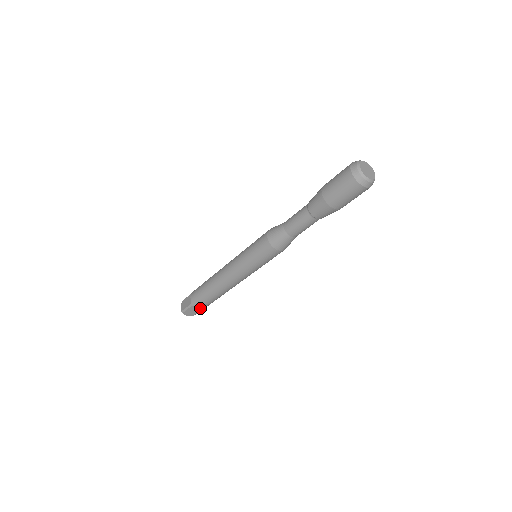
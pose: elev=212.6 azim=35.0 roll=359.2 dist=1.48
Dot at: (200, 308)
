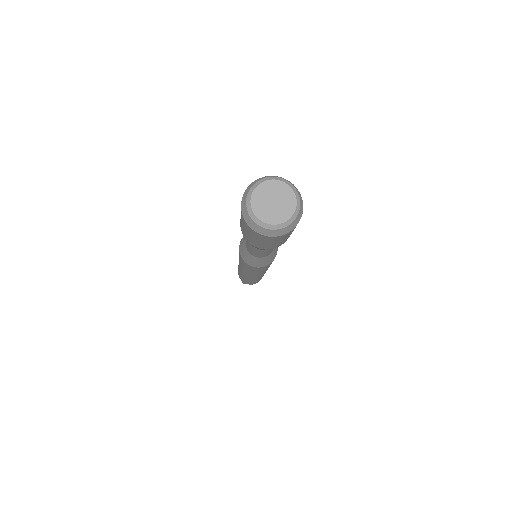
Dot at: occluded
